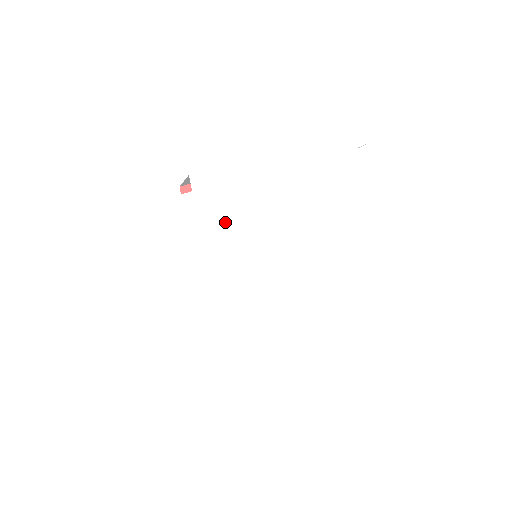
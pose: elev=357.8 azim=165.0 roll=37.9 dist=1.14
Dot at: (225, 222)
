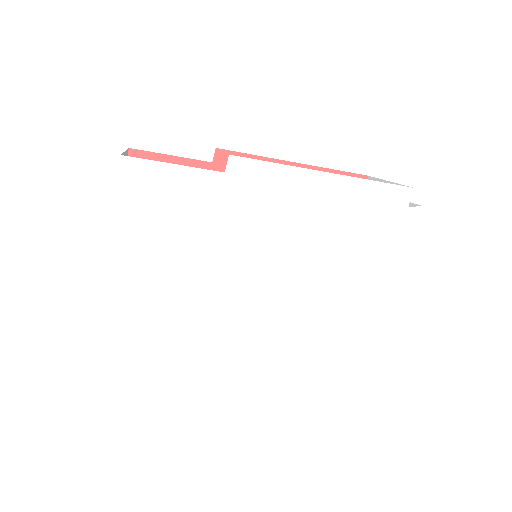
Dot at: (242, 218)
